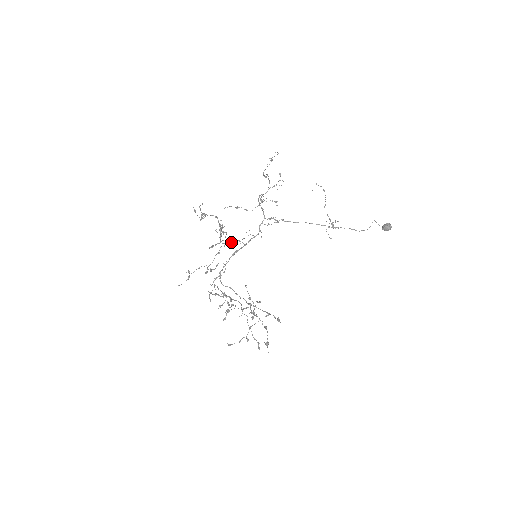
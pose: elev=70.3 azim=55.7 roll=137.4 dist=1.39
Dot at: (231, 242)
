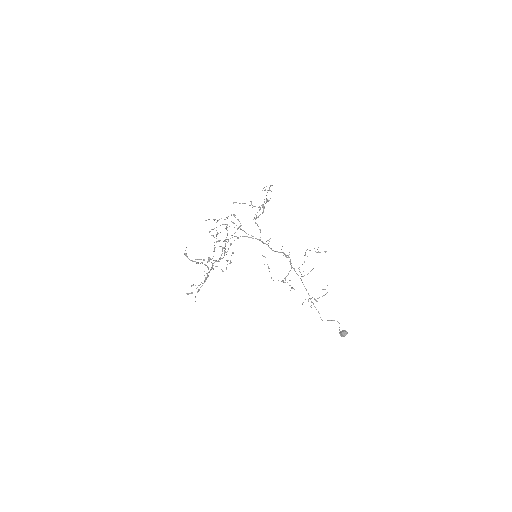
Dot at: occluded
